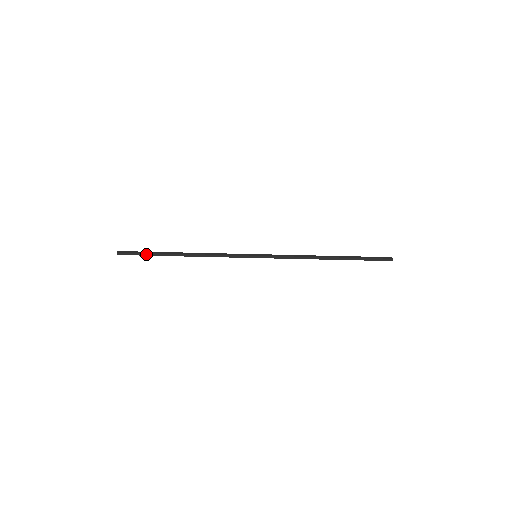
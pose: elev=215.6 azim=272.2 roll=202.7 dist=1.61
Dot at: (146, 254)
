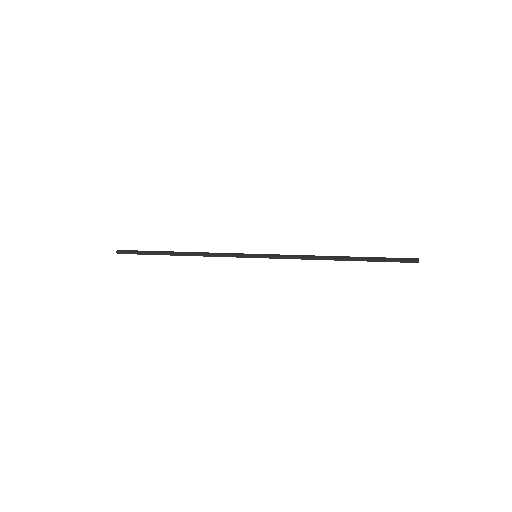
Dot at: (144, 254)
